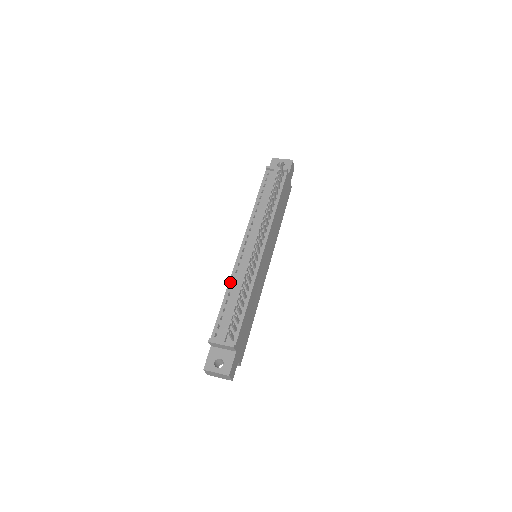
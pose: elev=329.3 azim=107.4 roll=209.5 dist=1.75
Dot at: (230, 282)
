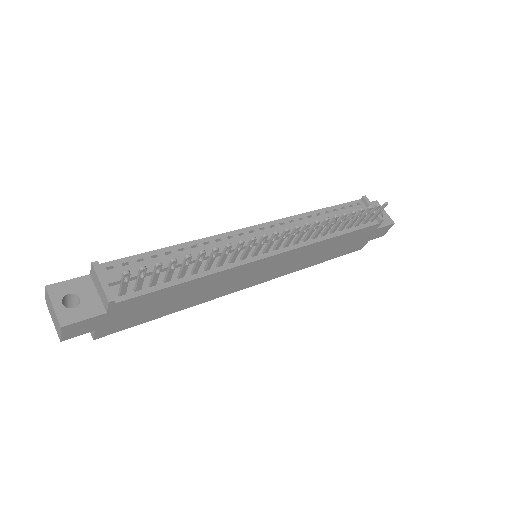
Dot at: (199, 241)
